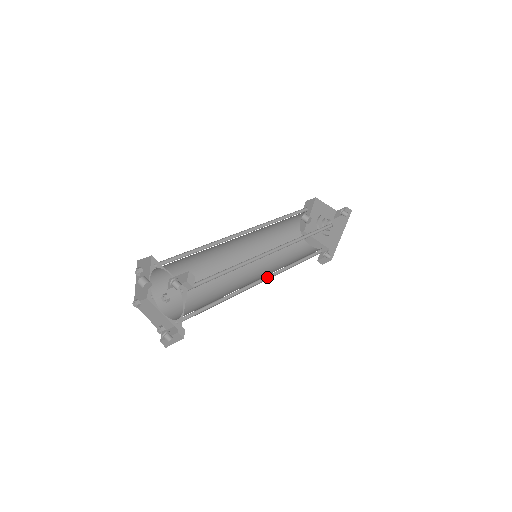
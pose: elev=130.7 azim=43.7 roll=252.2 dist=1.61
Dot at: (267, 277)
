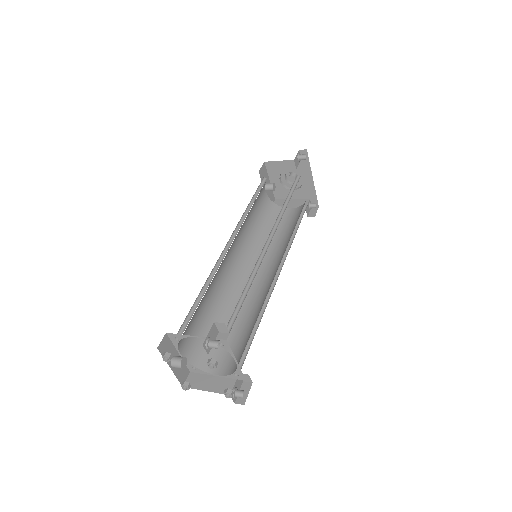
Dot at: (279, 267)
